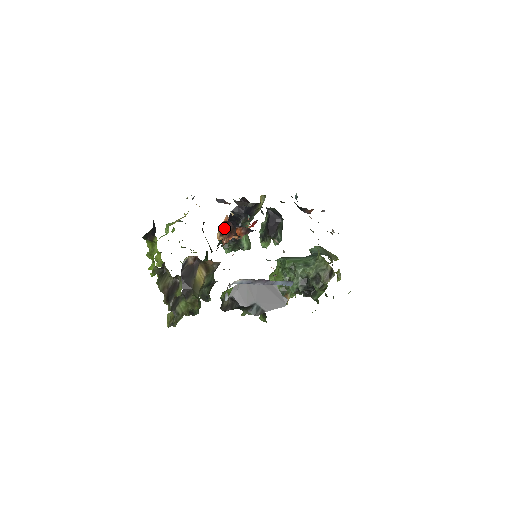
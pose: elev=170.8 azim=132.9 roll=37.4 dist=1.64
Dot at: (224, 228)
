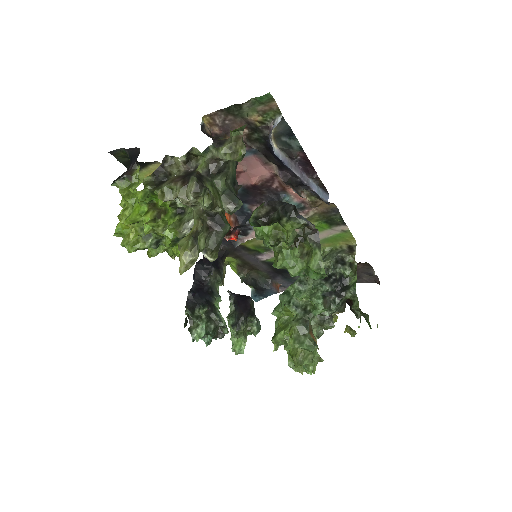
Dot at: occluded
